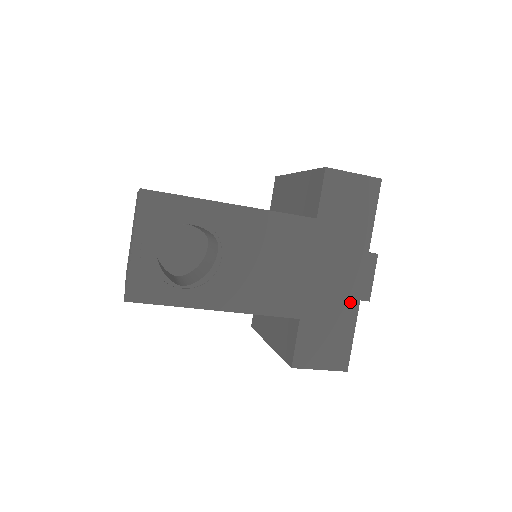
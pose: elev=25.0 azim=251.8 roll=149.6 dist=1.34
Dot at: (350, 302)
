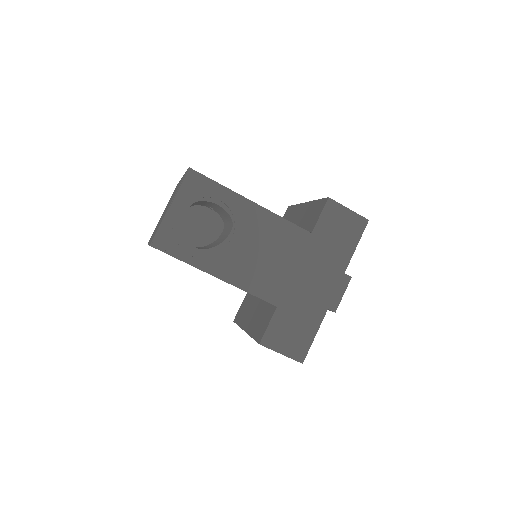
Dot at: (320, 307)
